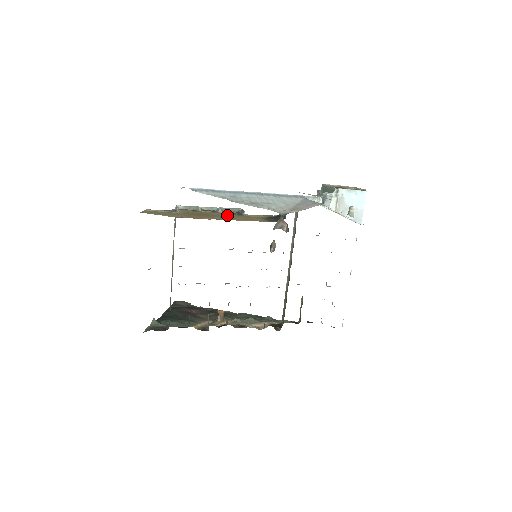
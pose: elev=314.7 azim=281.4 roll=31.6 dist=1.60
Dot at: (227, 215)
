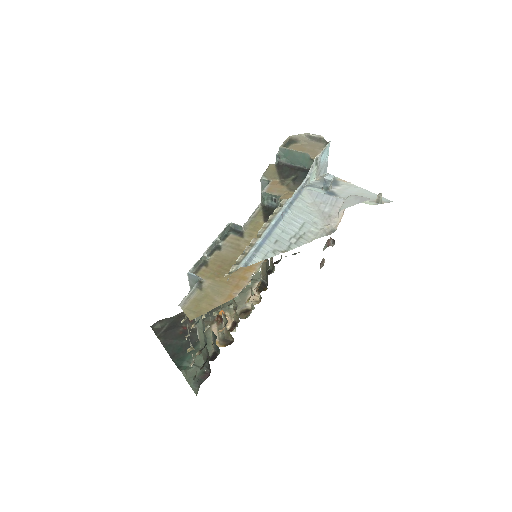
Dot at: (239, 246)
